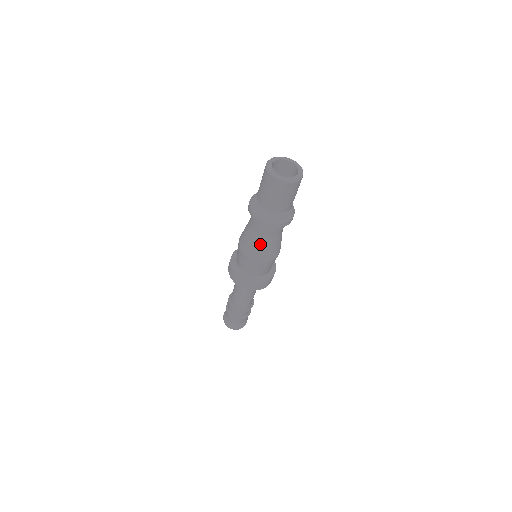
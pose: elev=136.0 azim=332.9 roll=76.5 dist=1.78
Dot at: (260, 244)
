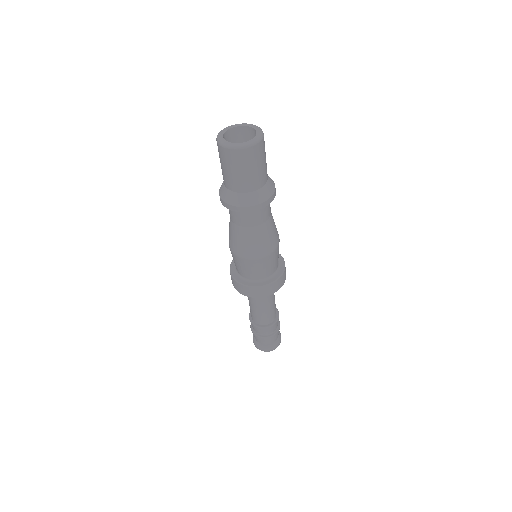
Dot at: (231, 230)
